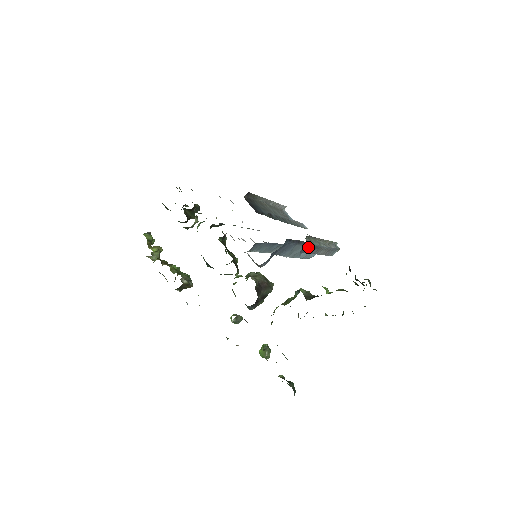
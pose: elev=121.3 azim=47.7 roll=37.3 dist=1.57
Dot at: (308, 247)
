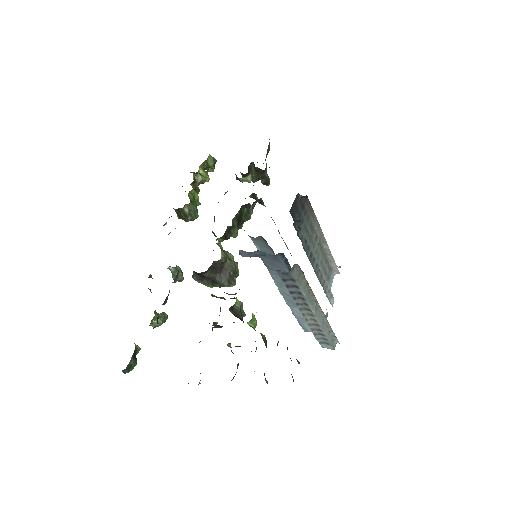
Dot at: (291, 280)
